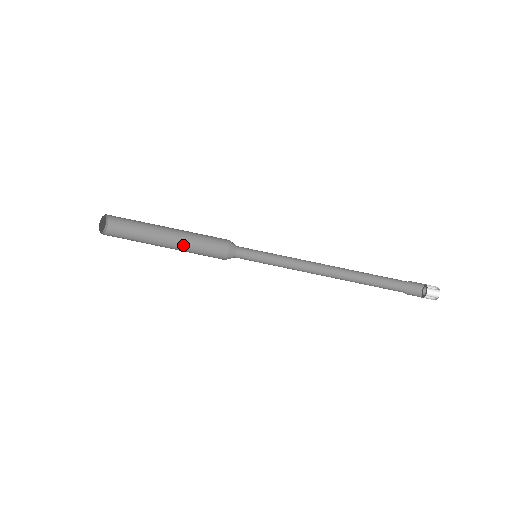
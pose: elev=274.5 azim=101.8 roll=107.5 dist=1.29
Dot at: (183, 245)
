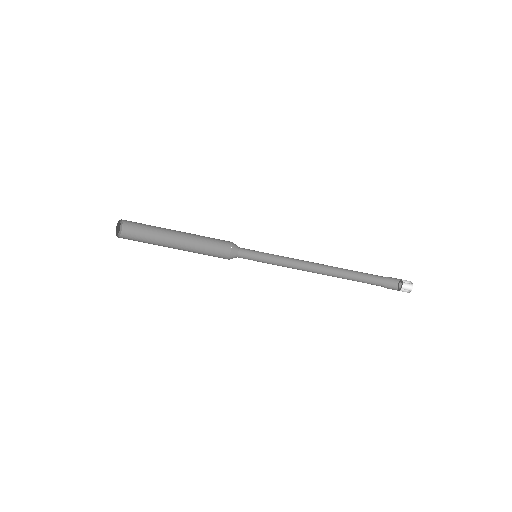
Dot at: (190, 247)
